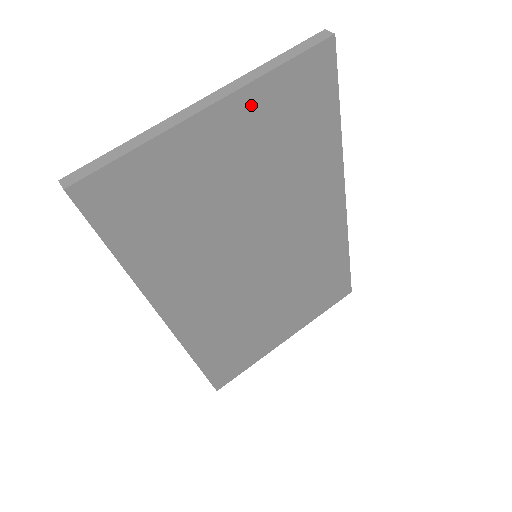
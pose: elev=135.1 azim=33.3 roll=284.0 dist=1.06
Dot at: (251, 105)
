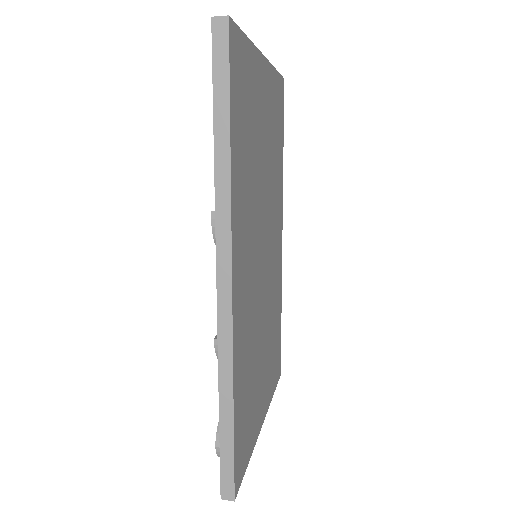
Dot at: (270, 82)
